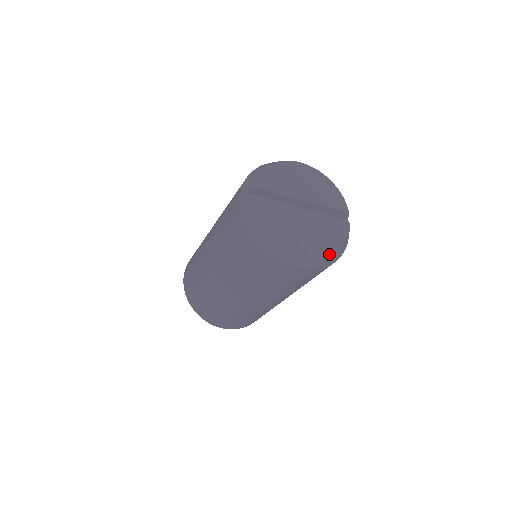
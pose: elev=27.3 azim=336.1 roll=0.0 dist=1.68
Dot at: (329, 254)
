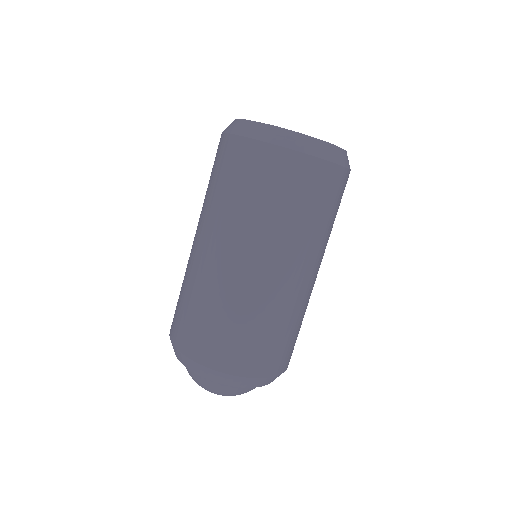
Dot at: (327, 144)
